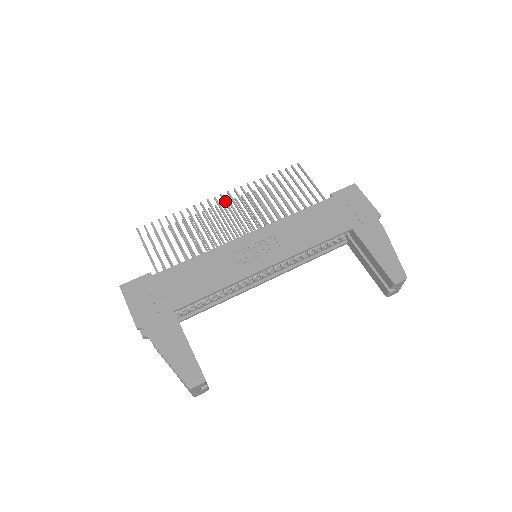
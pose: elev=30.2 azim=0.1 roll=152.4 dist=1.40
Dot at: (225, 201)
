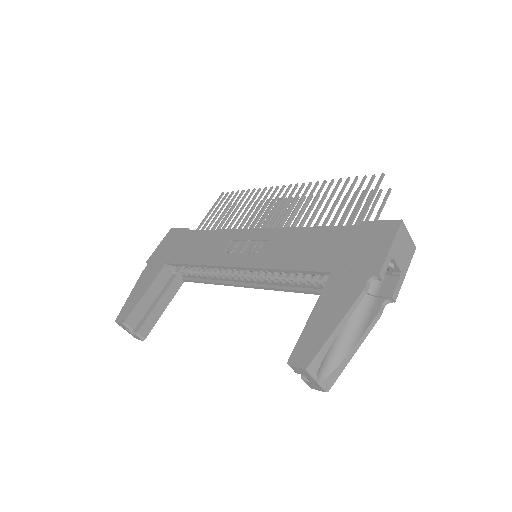
Dot at: (285, 192)
